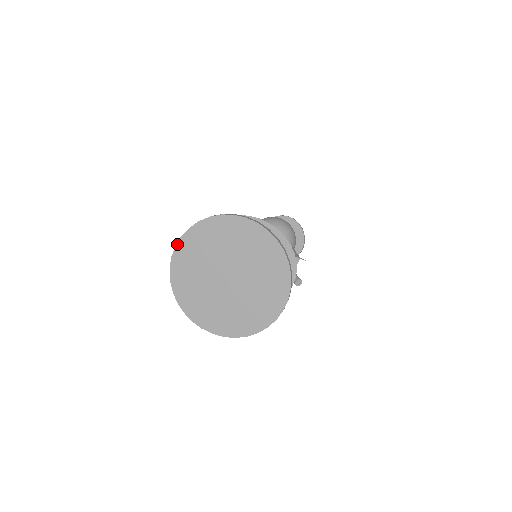
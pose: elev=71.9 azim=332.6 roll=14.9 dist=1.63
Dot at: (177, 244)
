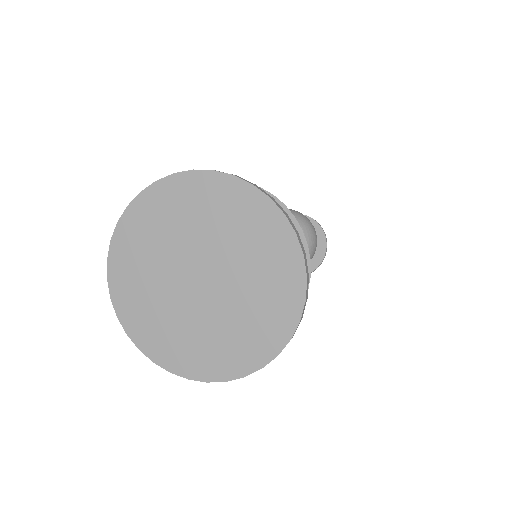
Dot at: (160, 180)
